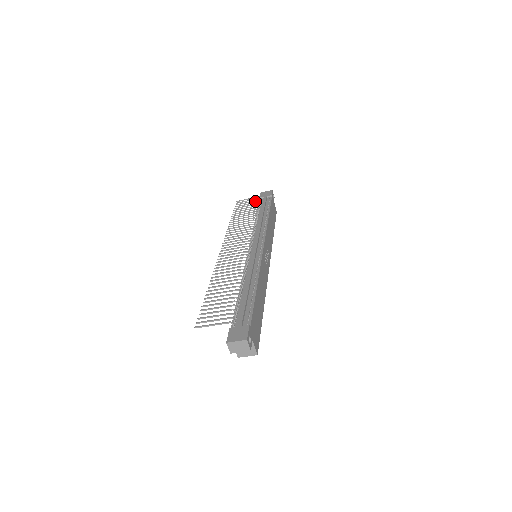
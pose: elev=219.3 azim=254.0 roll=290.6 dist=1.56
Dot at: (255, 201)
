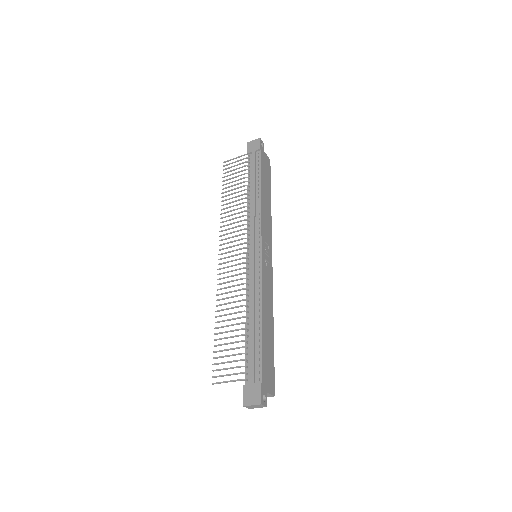
Dot at: (243, 163)
